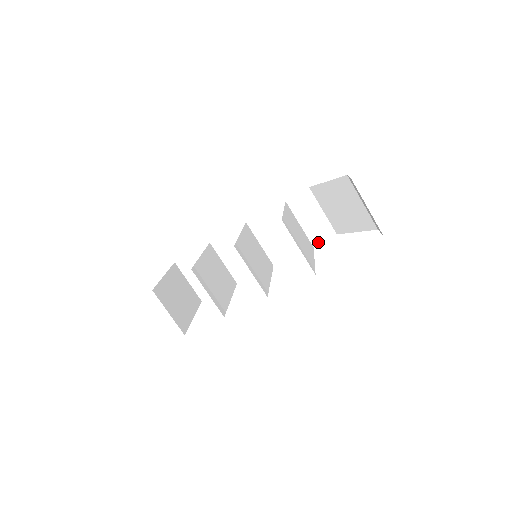
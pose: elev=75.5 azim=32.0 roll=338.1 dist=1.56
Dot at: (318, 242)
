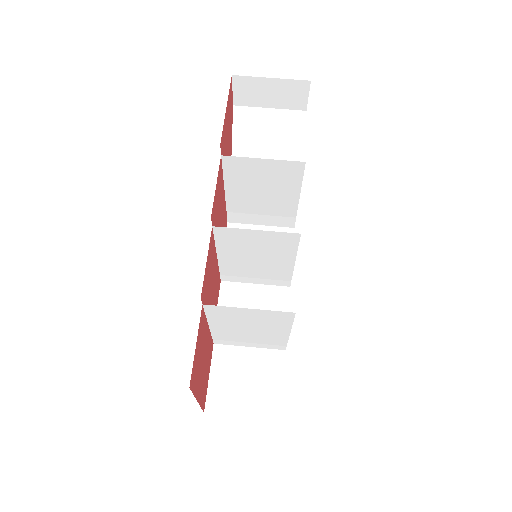
Dot at: occluded
